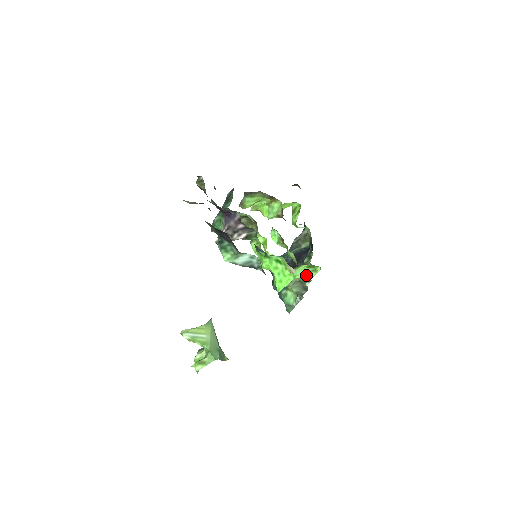
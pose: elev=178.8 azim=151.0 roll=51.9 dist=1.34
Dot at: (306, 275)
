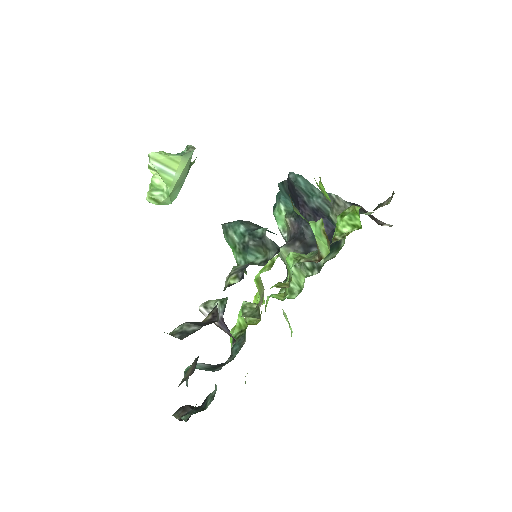
Dot at: (282, 309)
